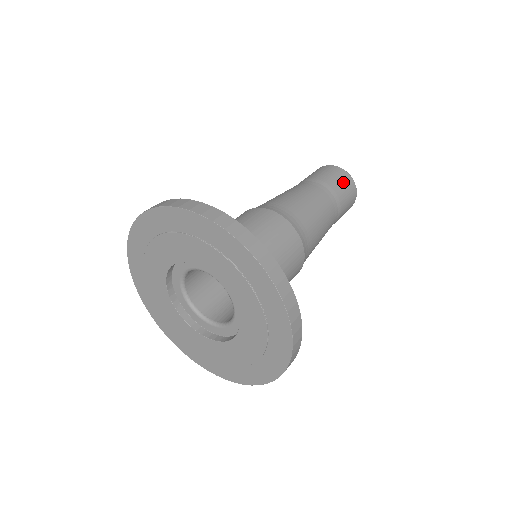
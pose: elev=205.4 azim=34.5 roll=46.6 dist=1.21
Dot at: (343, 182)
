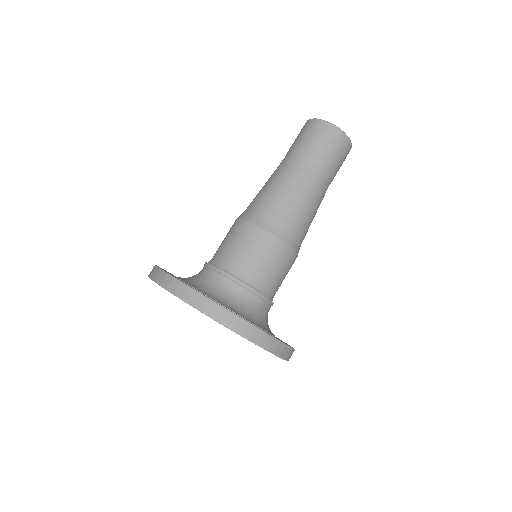
Dot at: (337, 149)
